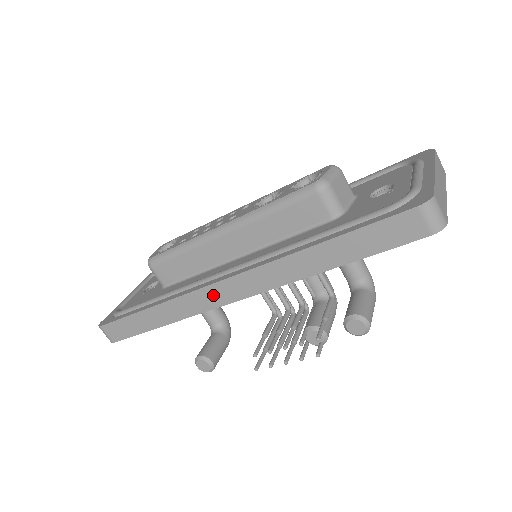
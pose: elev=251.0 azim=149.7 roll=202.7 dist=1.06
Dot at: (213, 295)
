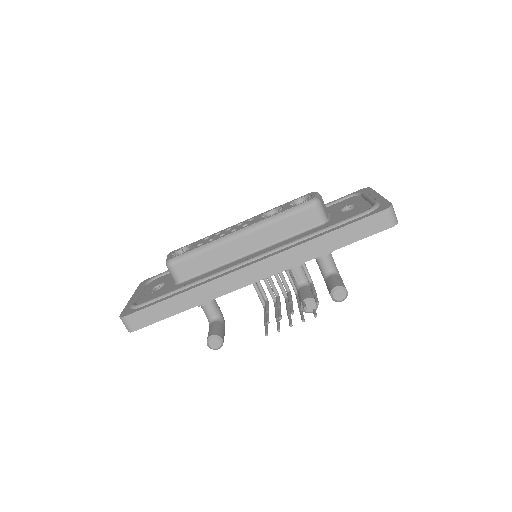
Dot at: (239, 278)
